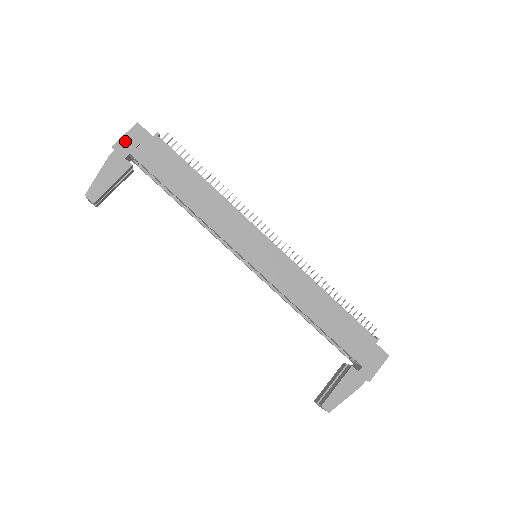
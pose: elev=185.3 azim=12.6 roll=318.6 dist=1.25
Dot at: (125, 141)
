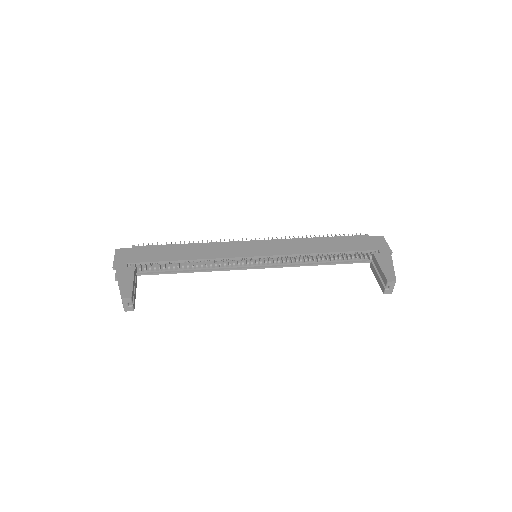
Dot at: (118, 260)
